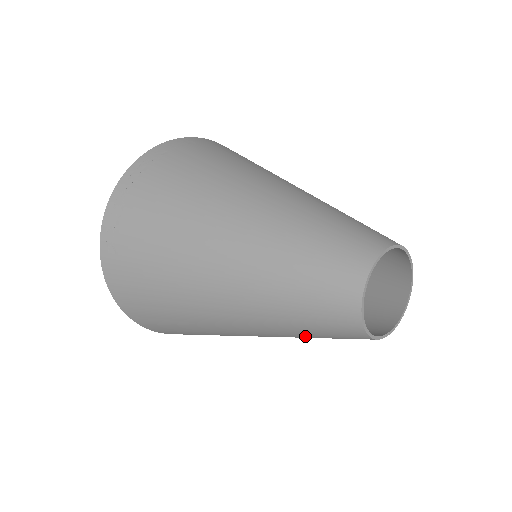
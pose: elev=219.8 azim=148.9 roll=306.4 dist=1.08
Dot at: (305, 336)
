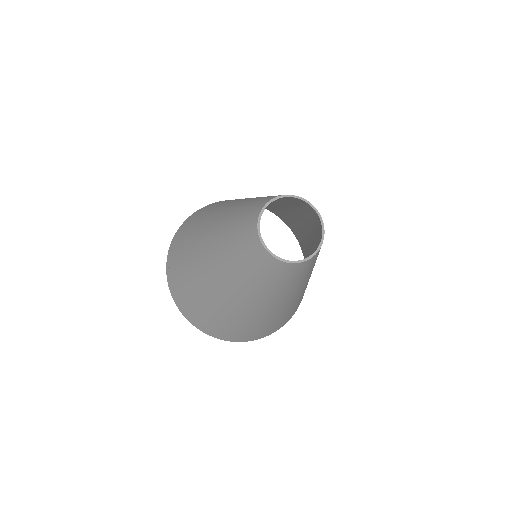
Dot at: (262, 285)
